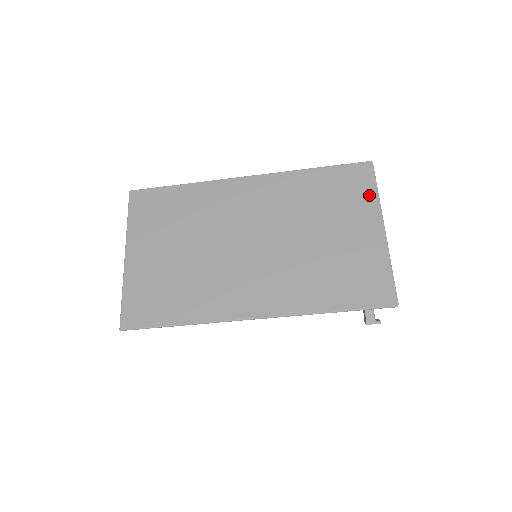
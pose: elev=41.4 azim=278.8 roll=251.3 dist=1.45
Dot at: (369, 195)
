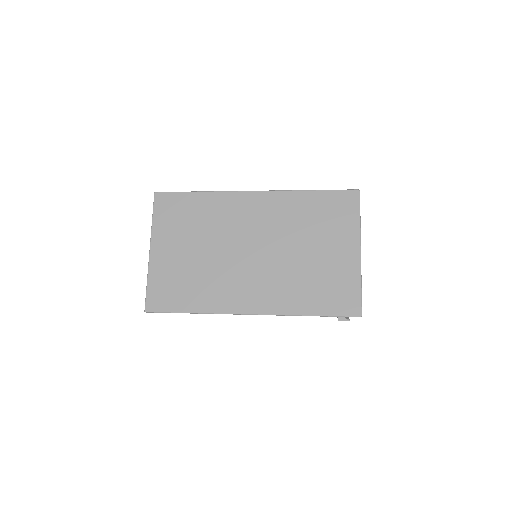
Dot at: (352, 221)
